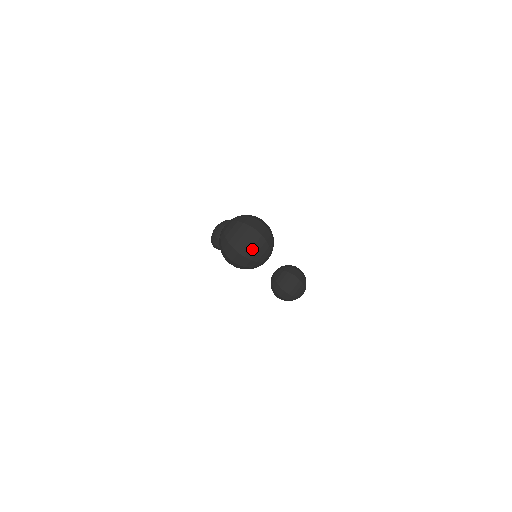
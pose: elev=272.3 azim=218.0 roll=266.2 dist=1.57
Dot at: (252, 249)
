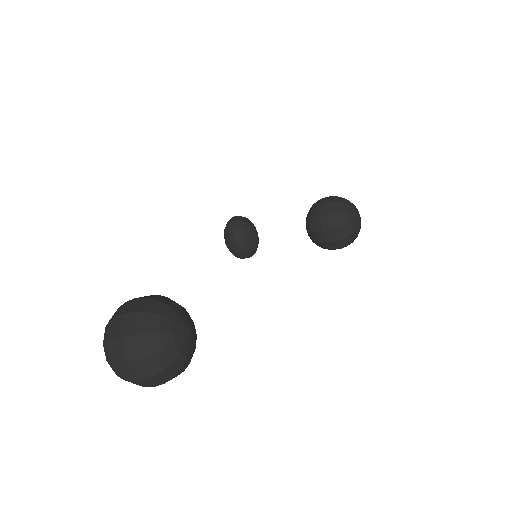
Dot at: (142, 364)
